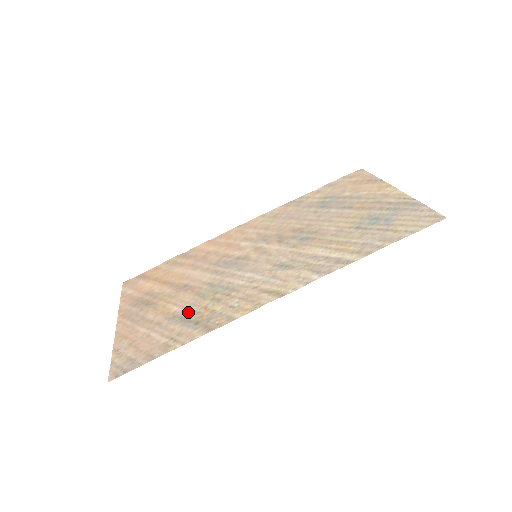
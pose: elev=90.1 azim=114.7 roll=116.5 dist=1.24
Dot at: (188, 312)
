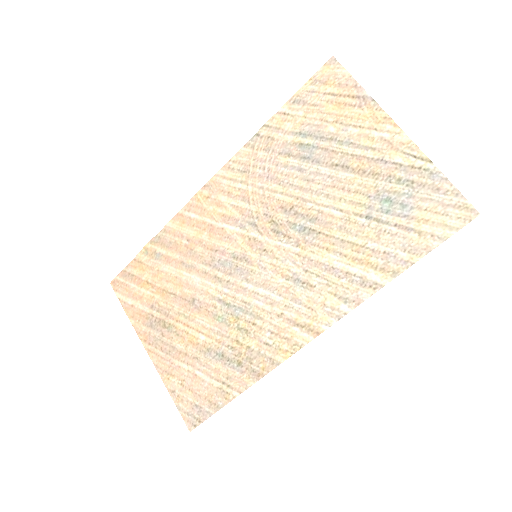
Dot at: (220, 346)
